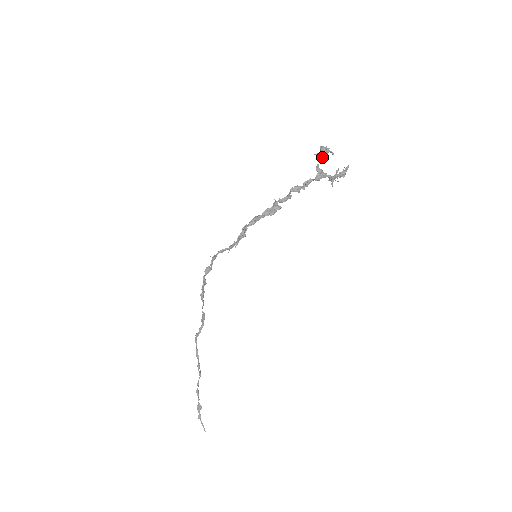
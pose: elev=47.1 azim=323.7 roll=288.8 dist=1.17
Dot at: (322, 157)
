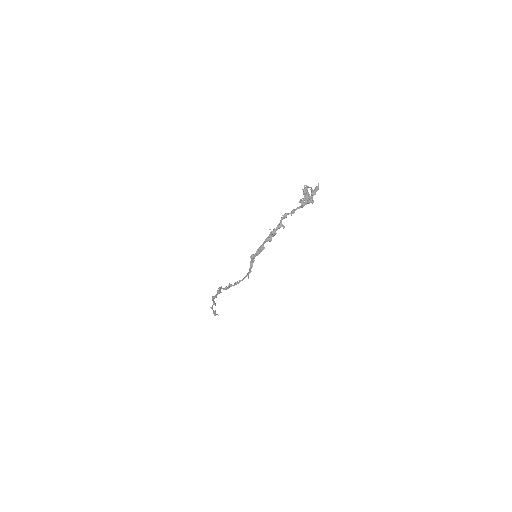
Dot at: (308, 200)
